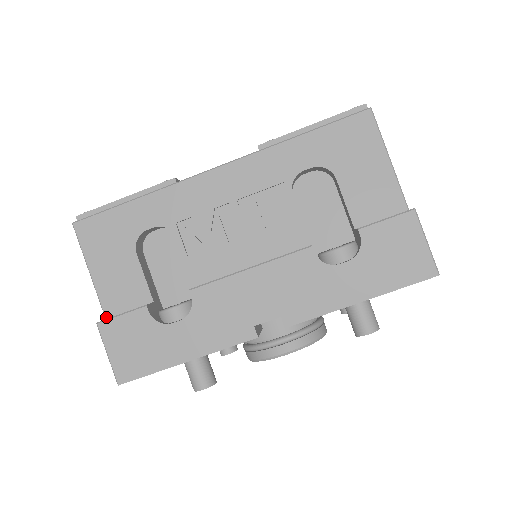
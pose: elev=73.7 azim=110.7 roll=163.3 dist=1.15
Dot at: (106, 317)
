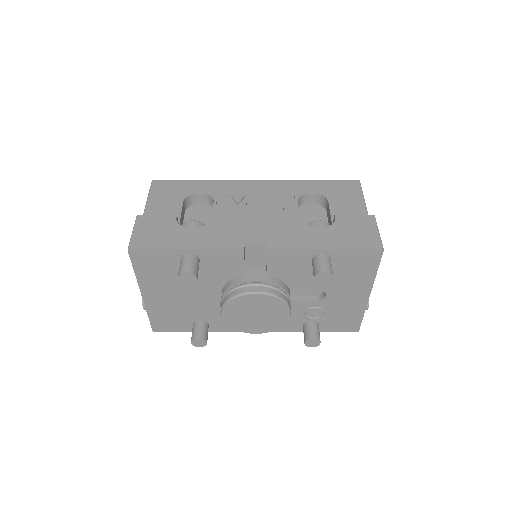
Dot at: occluded
